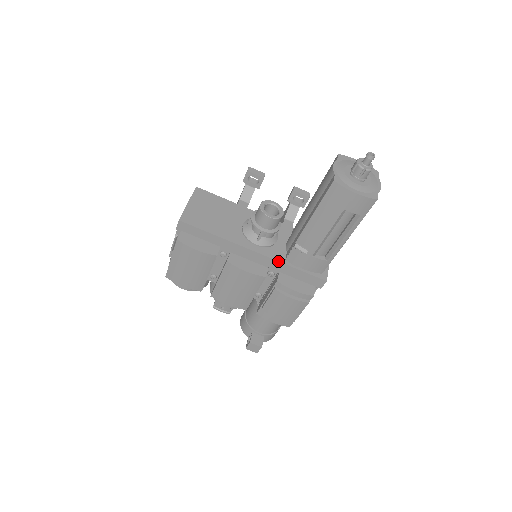
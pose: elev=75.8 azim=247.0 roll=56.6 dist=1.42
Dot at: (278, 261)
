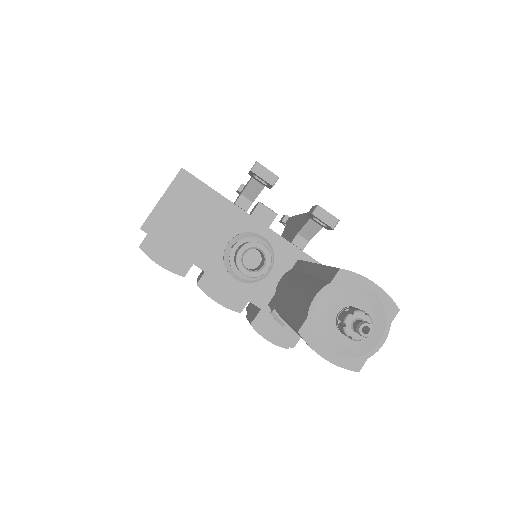
Dot at: occluded
